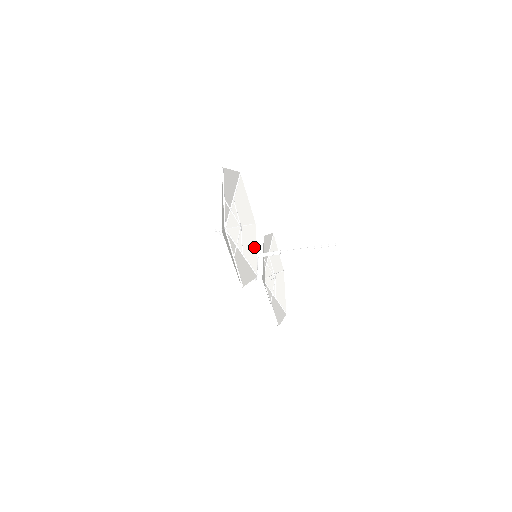
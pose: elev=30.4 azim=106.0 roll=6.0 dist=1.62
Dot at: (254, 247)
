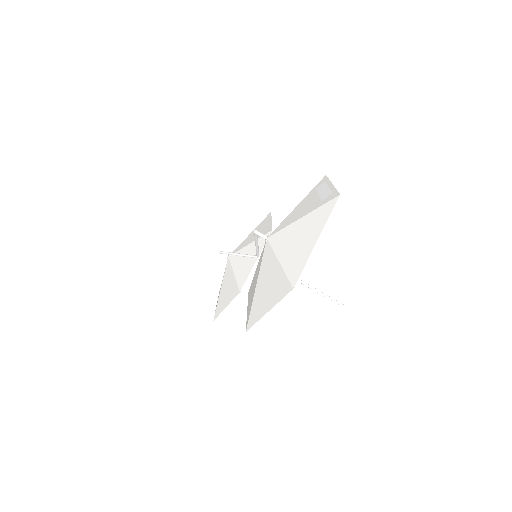
Dot at: occluded
